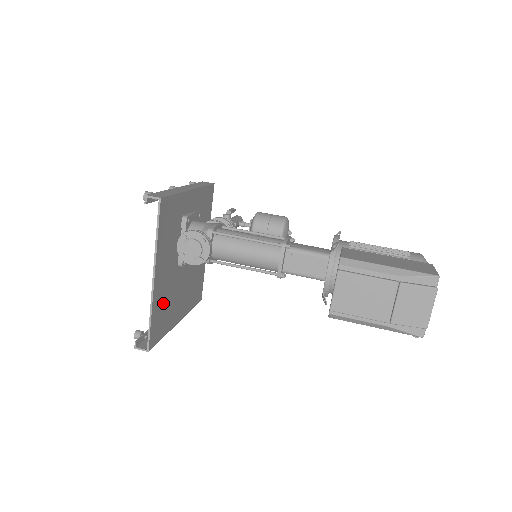
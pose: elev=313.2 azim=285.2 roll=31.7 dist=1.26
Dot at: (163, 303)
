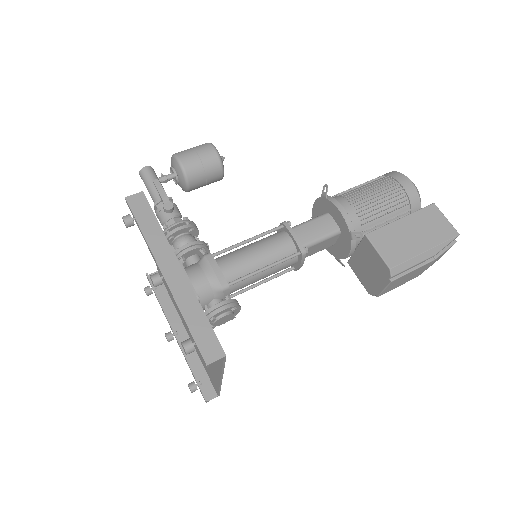
Dot at: occluded
